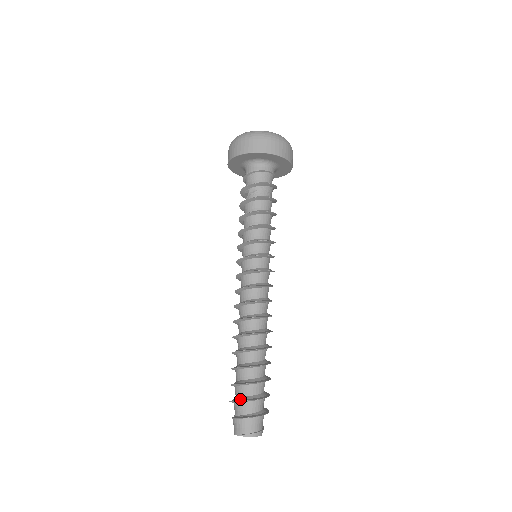
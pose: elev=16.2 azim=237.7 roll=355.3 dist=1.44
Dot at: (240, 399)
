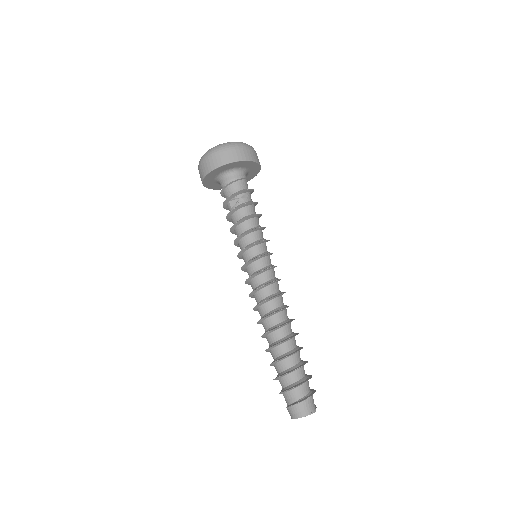
Dot at: (301, 382)
